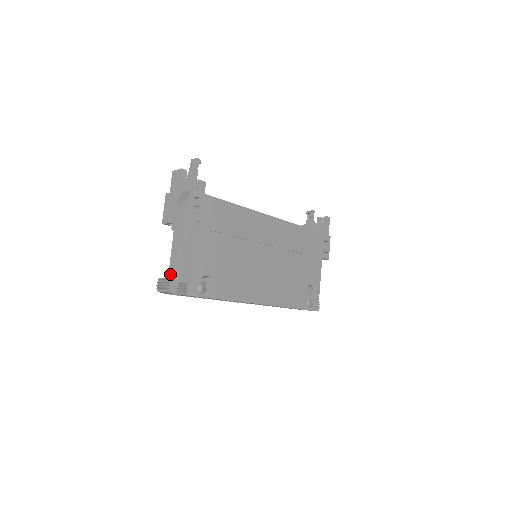
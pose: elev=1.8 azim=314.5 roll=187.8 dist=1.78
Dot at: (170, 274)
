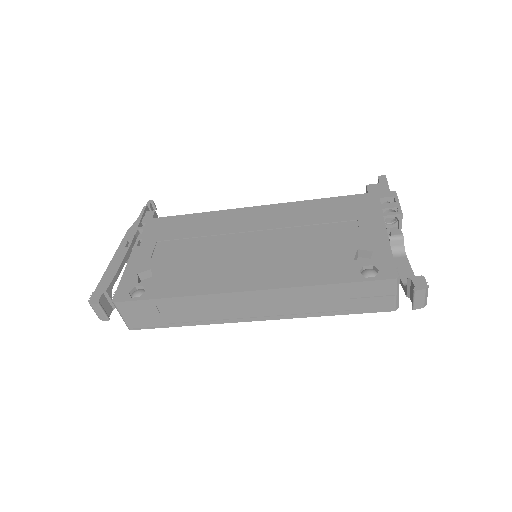
Dot at: (98, 290)
